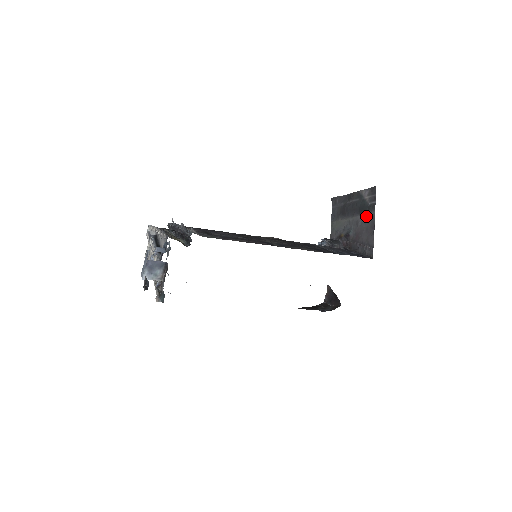
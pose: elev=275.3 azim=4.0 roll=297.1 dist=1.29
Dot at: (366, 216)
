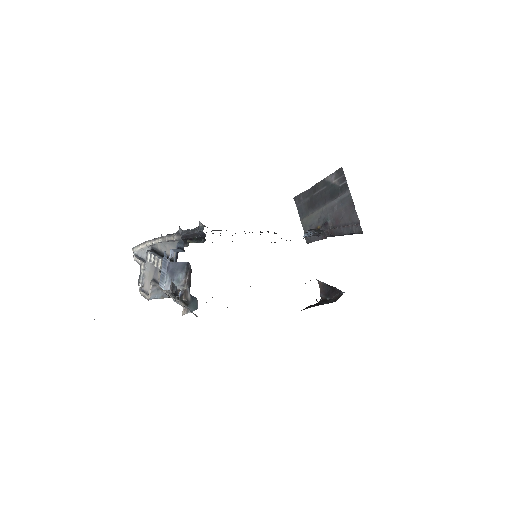
Dot at: (340, 198)
